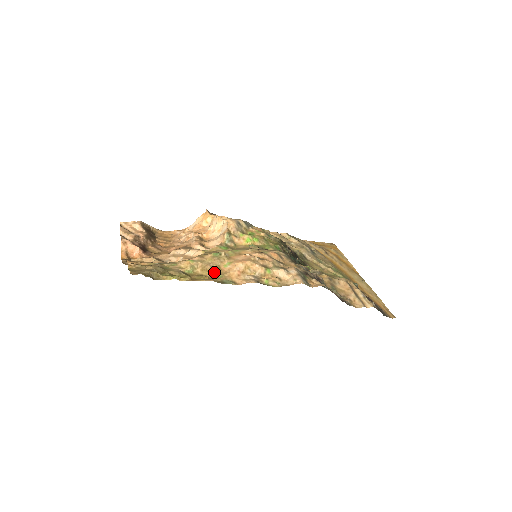
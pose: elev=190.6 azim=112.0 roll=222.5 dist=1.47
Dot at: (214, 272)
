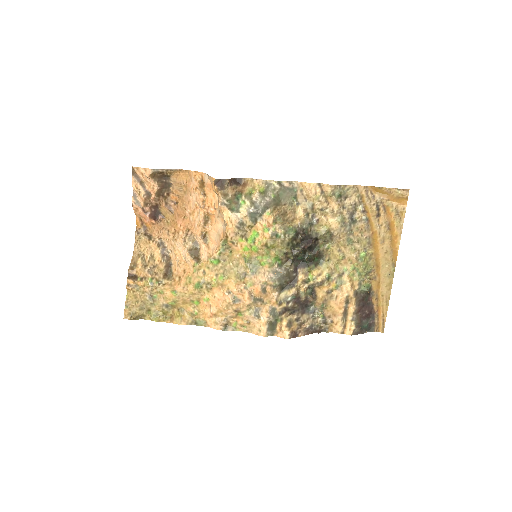
Dot at: (192, 307)
